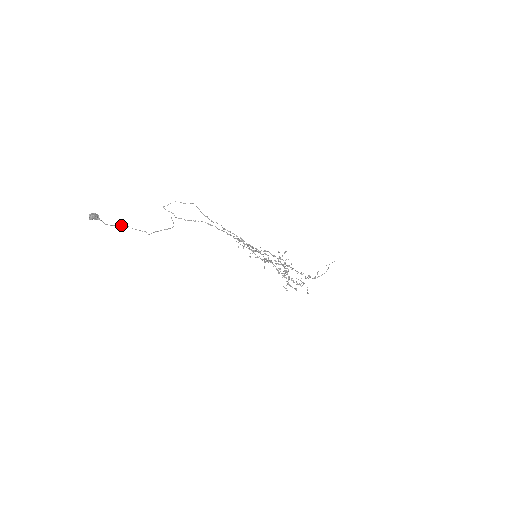
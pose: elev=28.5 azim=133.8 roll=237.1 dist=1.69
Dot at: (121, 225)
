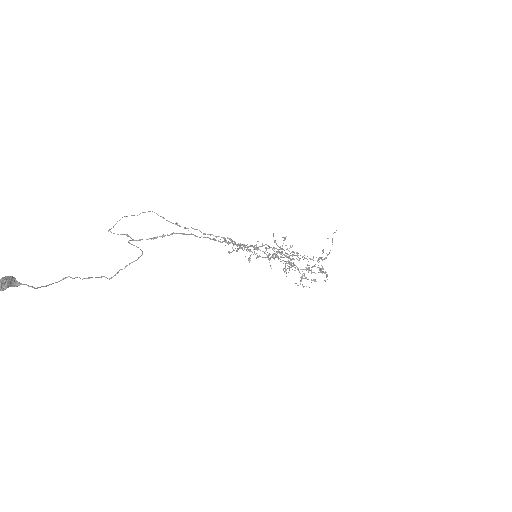
Dot at: (60, 280)
